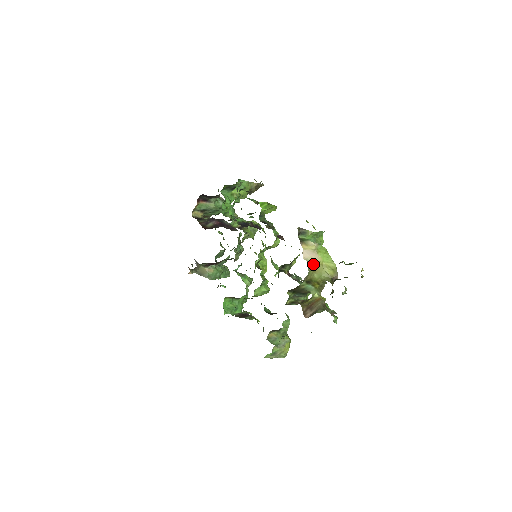
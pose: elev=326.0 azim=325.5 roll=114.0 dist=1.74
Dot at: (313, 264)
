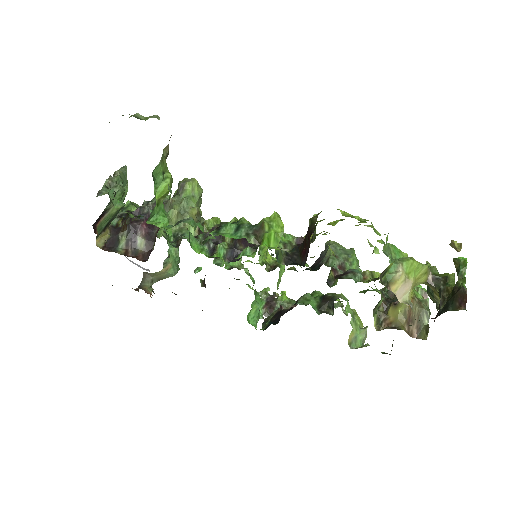
Dot at: (410, 295)
